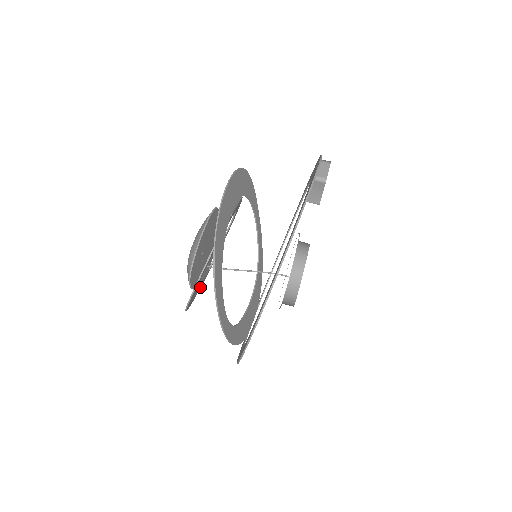
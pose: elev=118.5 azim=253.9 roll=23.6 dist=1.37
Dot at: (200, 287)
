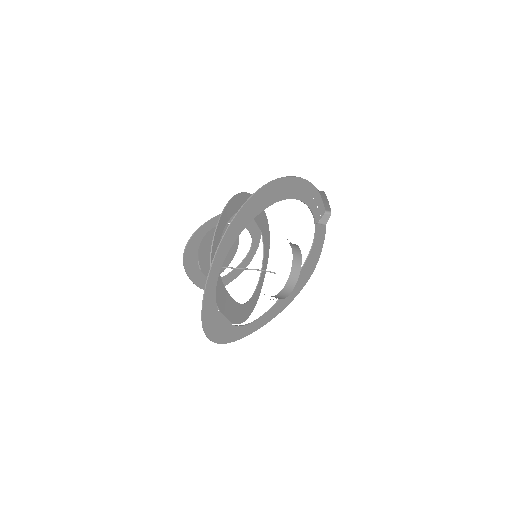
Dot at: (196, 281)
